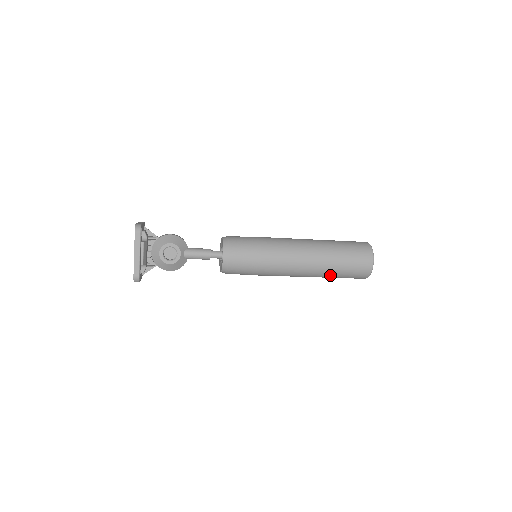
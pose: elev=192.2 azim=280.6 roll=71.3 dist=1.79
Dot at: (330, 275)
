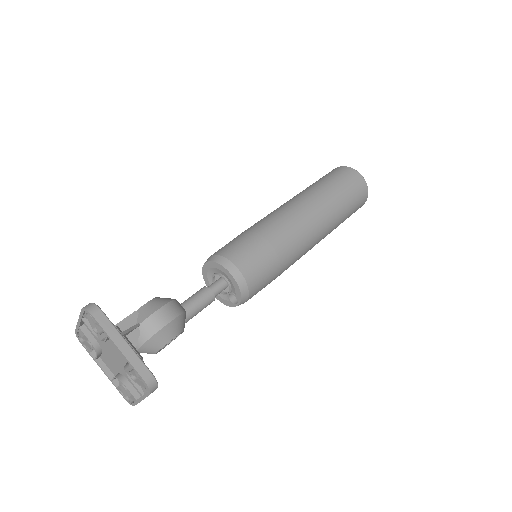
Dot at: occluded
